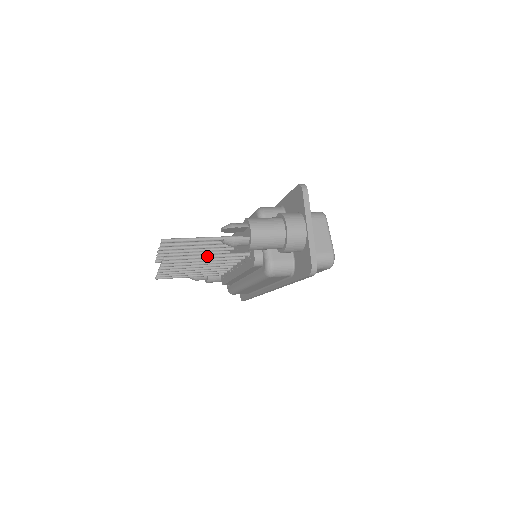
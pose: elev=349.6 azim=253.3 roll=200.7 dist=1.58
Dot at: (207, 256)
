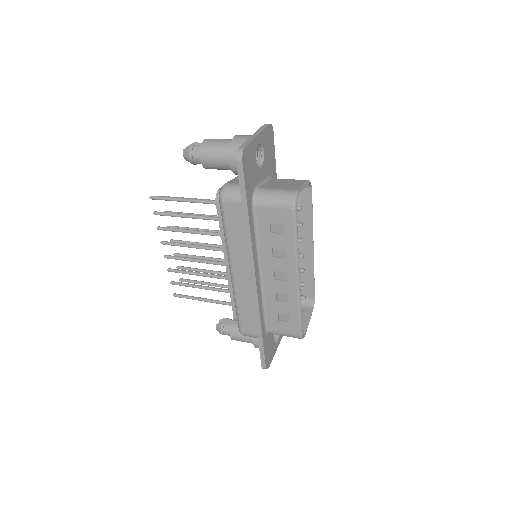
Dot at: (184, 198)
